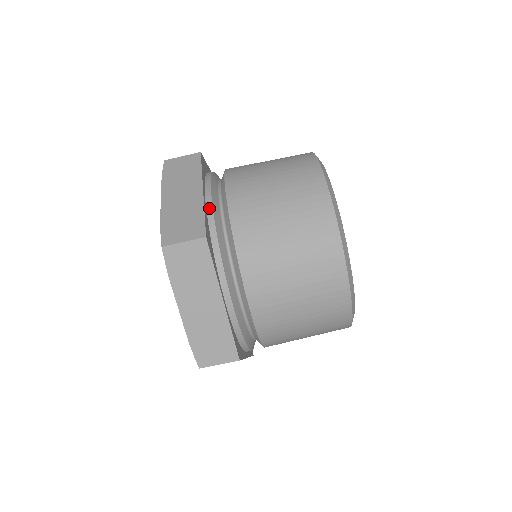
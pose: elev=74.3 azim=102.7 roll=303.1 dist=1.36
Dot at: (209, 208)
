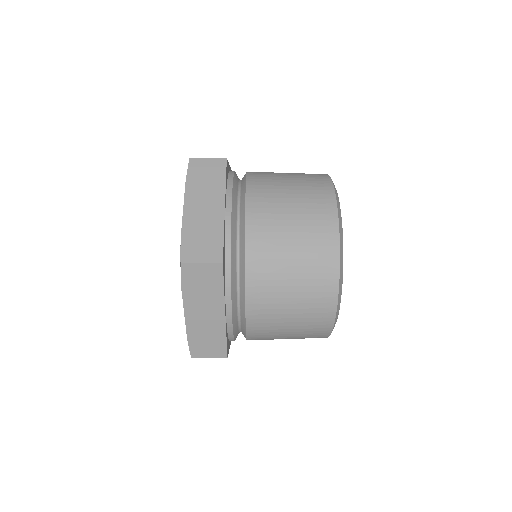
Dot at: occluded
